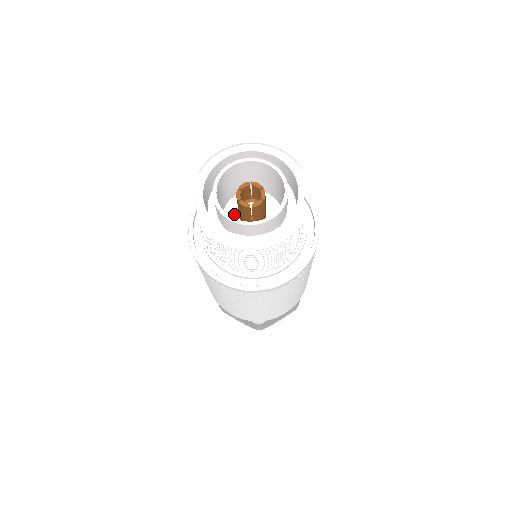
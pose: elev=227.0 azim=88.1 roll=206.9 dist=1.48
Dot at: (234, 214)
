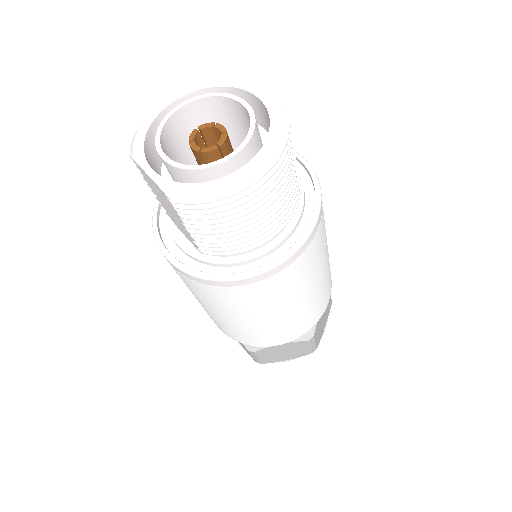
Dot at: occluded
